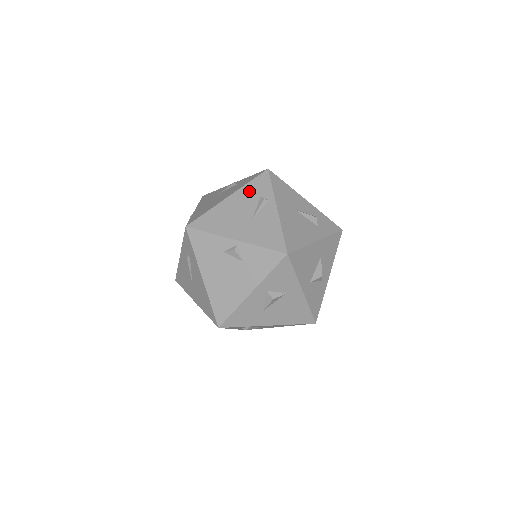
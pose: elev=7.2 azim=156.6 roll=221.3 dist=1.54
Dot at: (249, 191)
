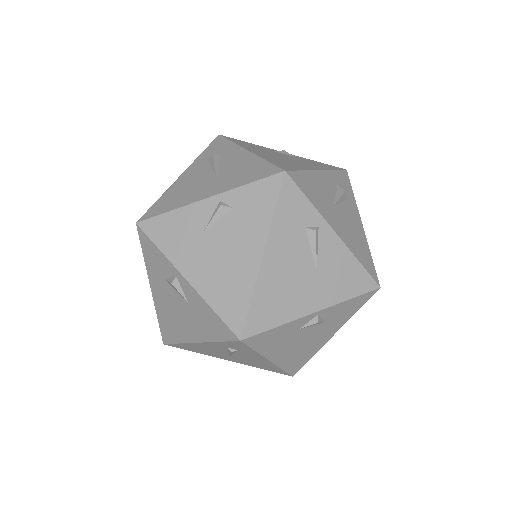
Dot at: (285, 228)
